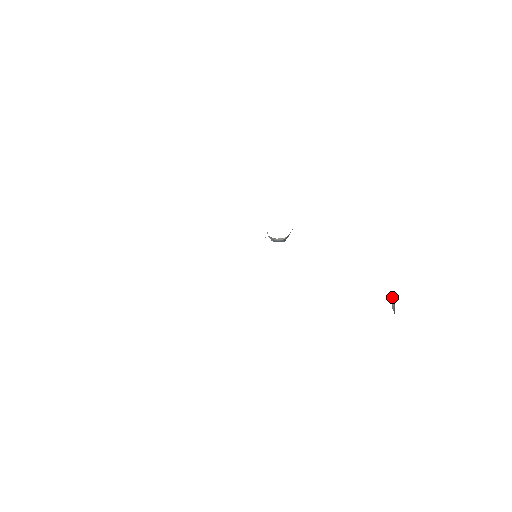
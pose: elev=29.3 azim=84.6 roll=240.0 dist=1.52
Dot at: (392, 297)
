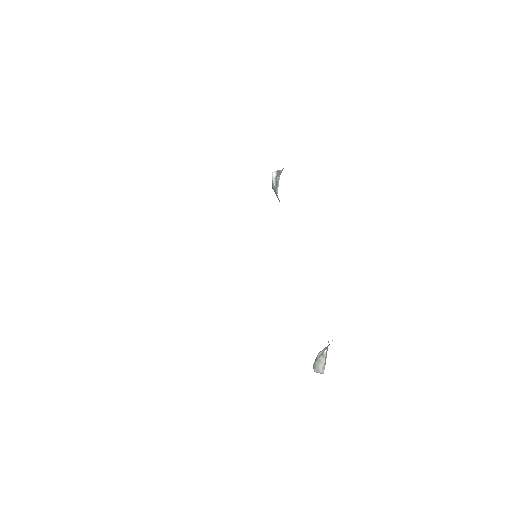
Dot at: (325, 355)
